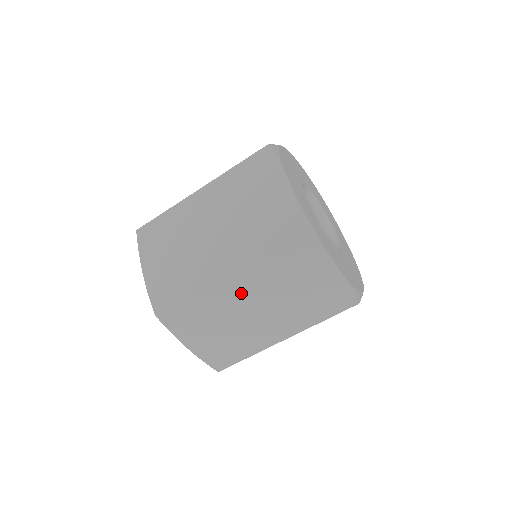
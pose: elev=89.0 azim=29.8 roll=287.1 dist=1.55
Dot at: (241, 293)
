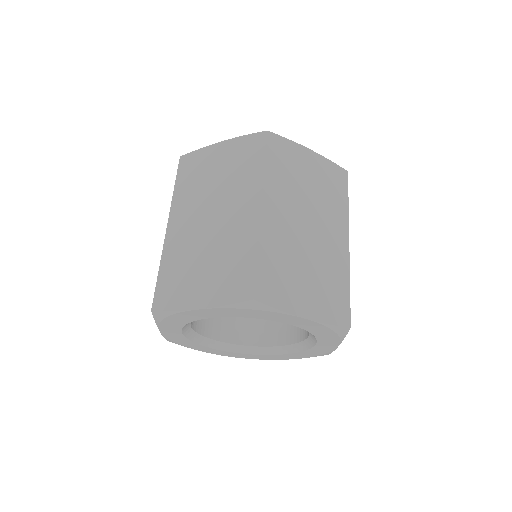
Dot at: (285, 217)
